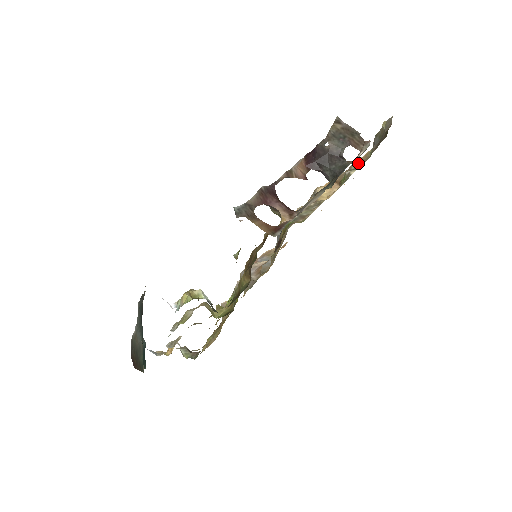
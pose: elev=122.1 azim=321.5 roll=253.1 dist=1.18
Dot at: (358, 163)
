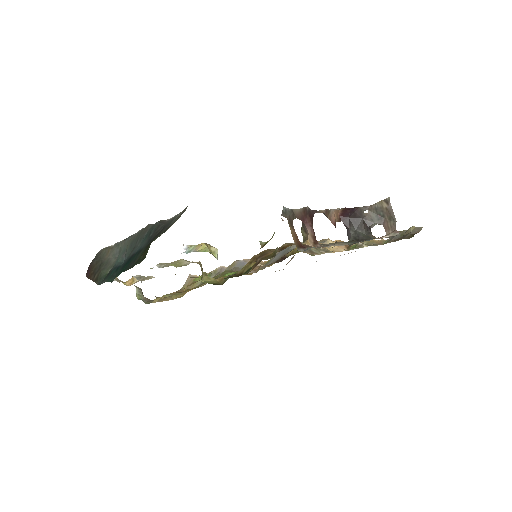
Dot at: (371, 242)
